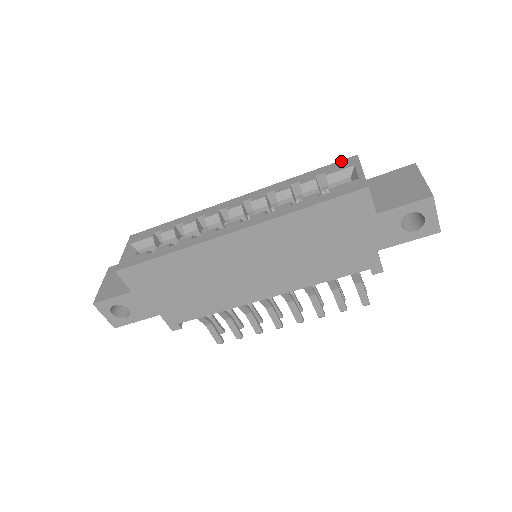
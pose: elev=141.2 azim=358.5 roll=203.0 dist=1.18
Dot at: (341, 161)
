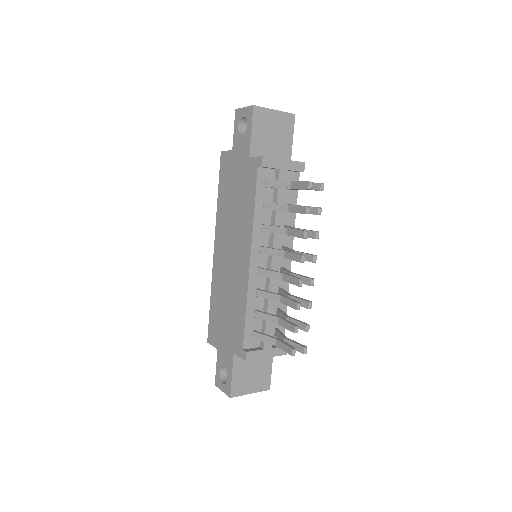
Dot at: occluded
